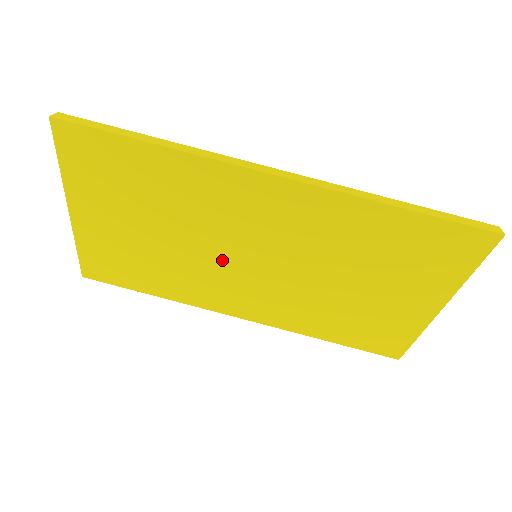
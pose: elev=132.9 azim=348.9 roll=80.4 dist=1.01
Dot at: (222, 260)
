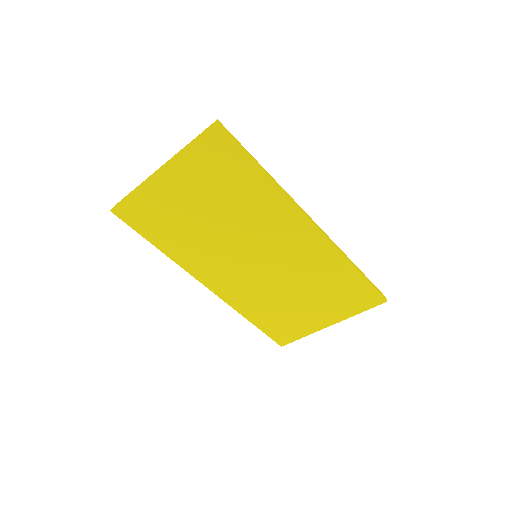
Dot at: (235, 249)
